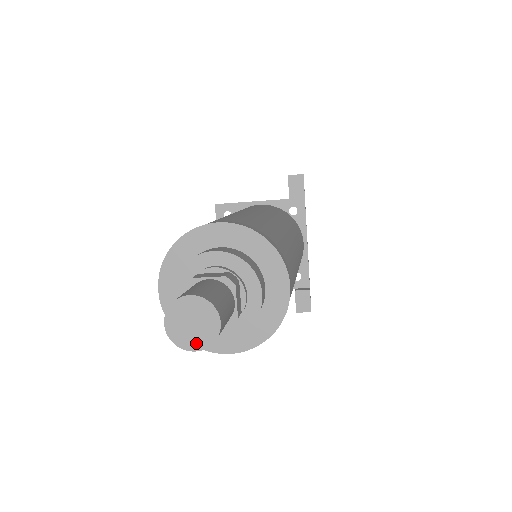
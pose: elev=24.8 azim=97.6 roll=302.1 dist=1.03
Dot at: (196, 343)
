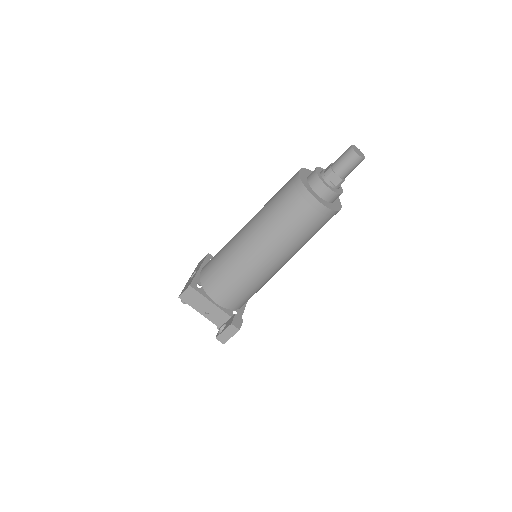
Dot at: (359, 154)
